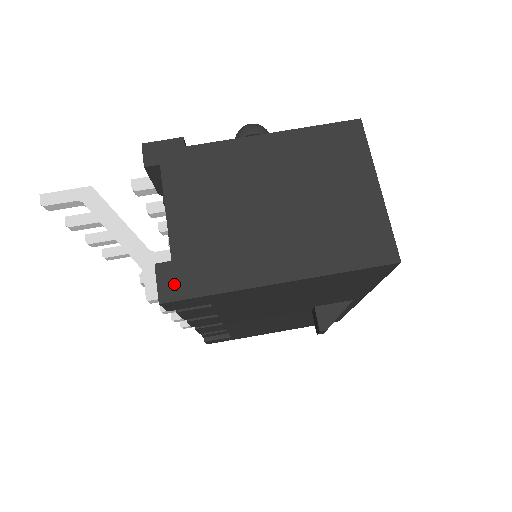
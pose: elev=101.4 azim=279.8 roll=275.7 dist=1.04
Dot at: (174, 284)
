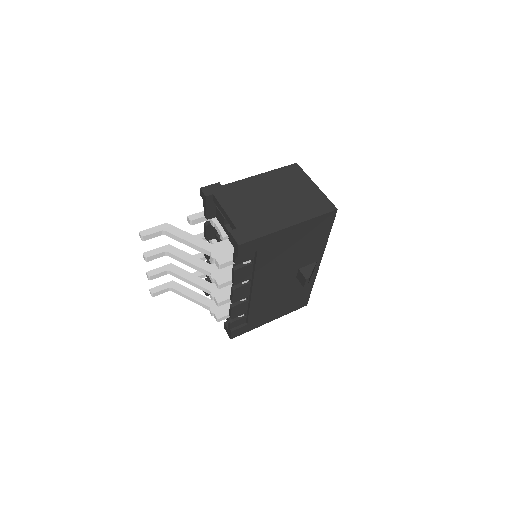
Dot at: (242, 237)
